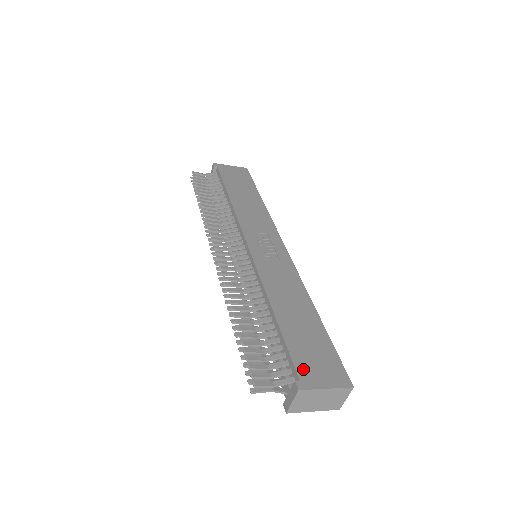
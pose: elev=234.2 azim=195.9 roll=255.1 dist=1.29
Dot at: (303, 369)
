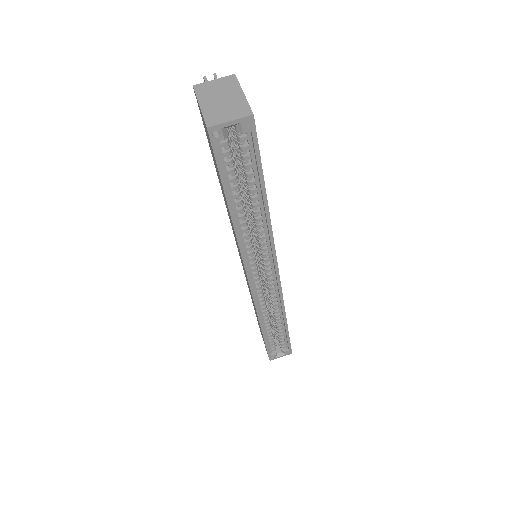
Dot at: occluded
